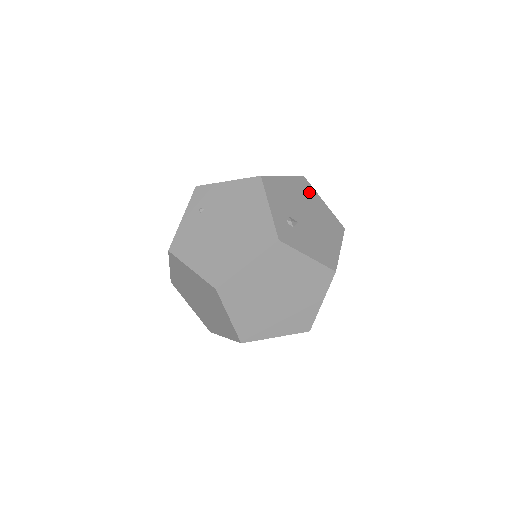
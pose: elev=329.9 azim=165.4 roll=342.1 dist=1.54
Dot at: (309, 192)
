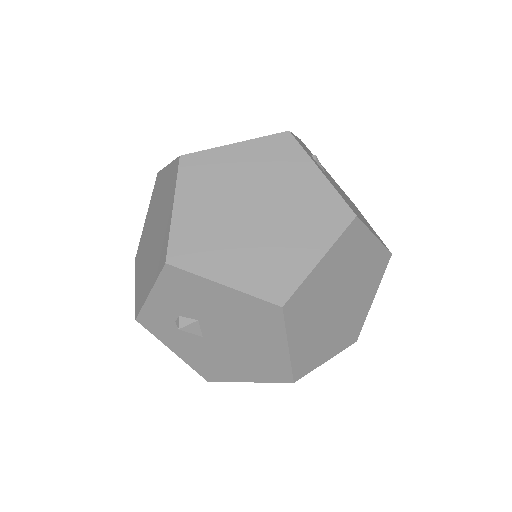
Dot at: (354, 205)
